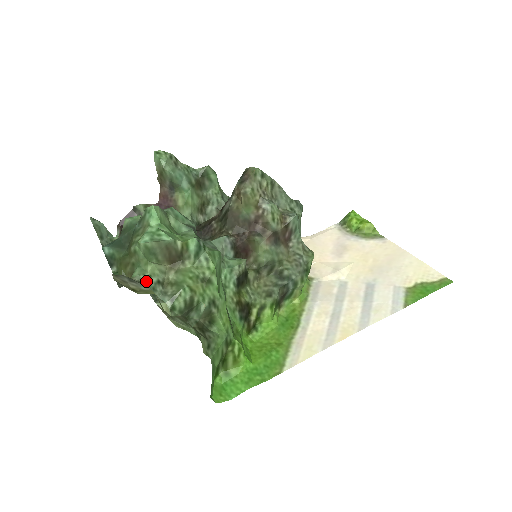
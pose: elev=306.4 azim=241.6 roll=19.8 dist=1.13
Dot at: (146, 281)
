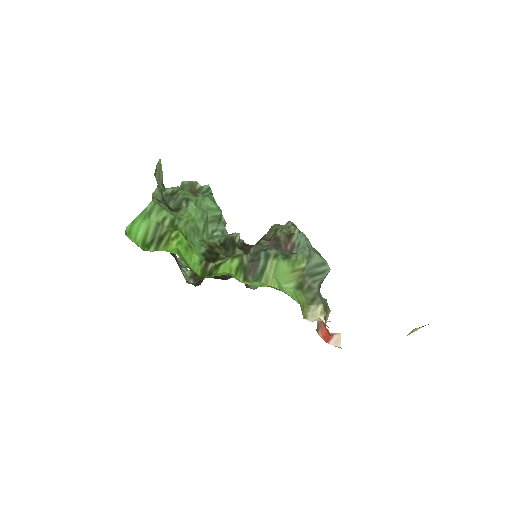
Dot at: occluded
